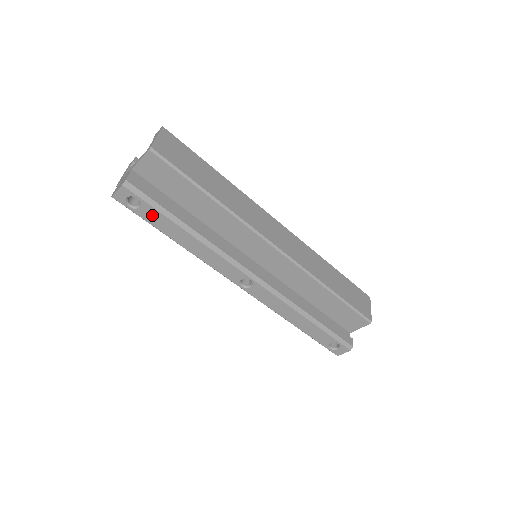
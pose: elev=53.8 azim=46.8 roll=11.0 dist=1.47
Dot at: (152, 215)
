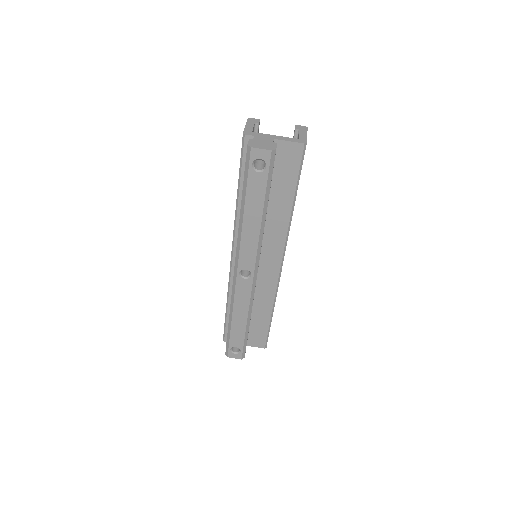
Dot at: (258, 184)
